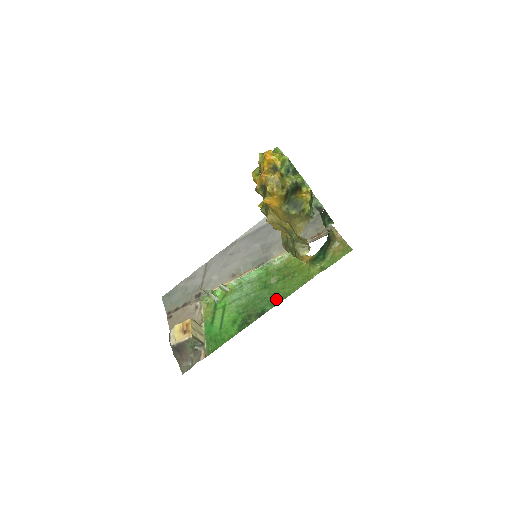
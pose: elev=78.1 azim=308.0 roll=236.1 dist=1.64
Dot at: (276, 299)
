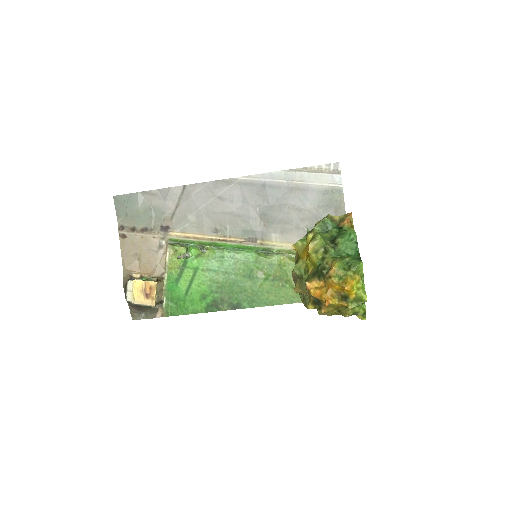
Dot at: (257, 301)
